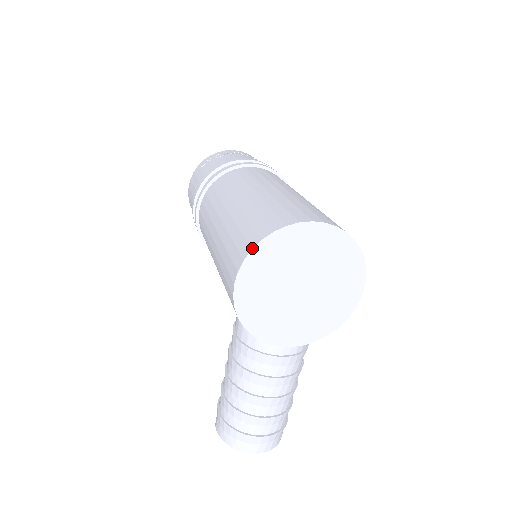
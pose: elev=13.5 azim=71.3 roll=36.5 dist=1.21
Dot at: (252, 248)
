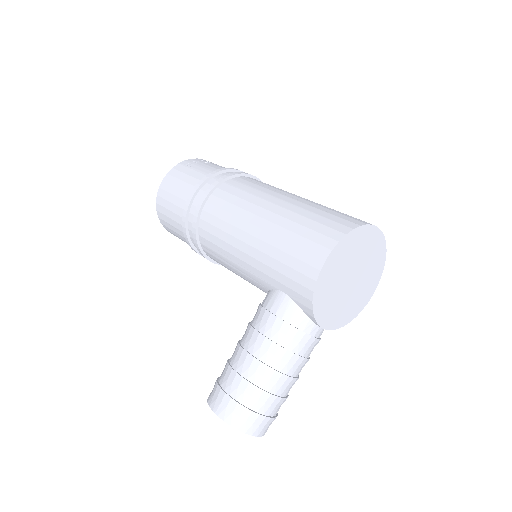
Dot at: (346, 234)
